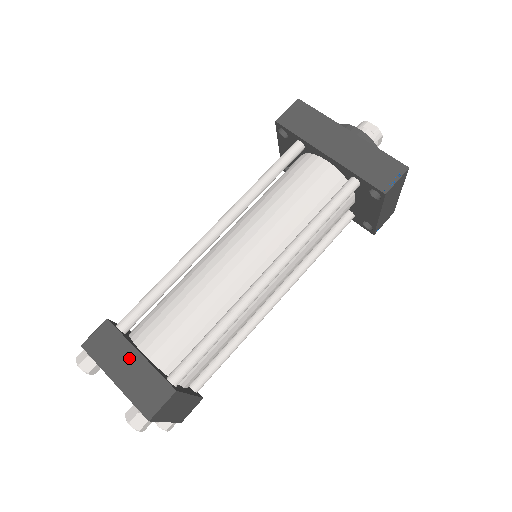
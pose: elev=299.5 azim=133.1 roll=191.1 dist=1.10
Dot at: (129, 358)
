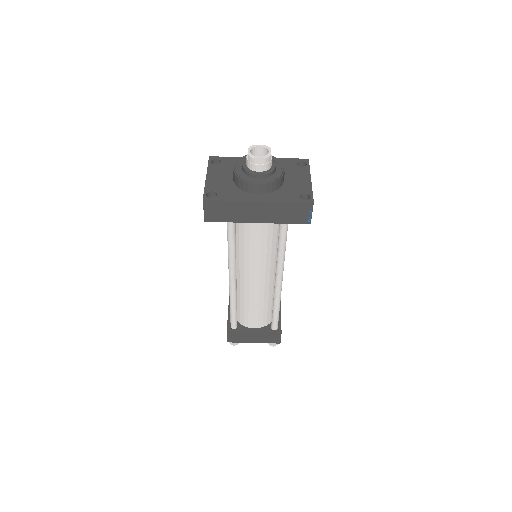
Dot at: (251, 336)
